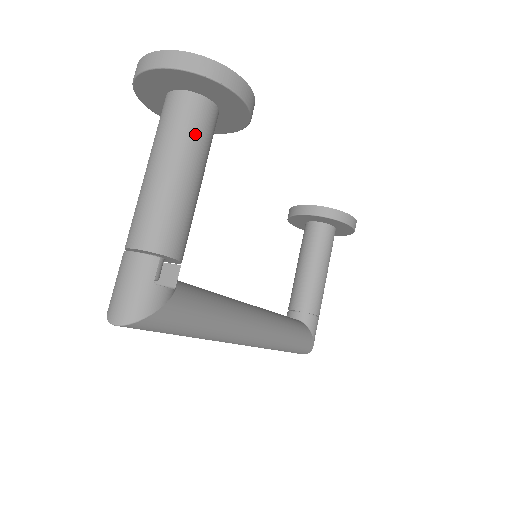
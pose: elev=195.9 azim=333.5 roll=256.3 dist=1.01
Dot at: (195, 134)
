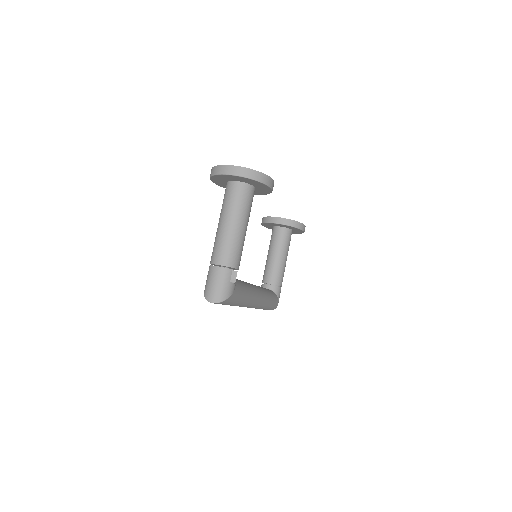
Dot at: (247, 205)
